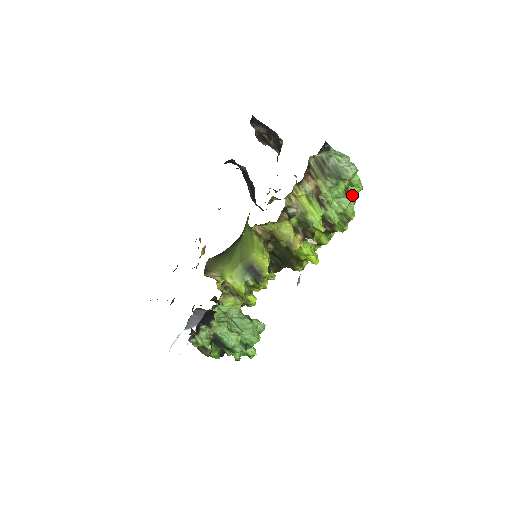
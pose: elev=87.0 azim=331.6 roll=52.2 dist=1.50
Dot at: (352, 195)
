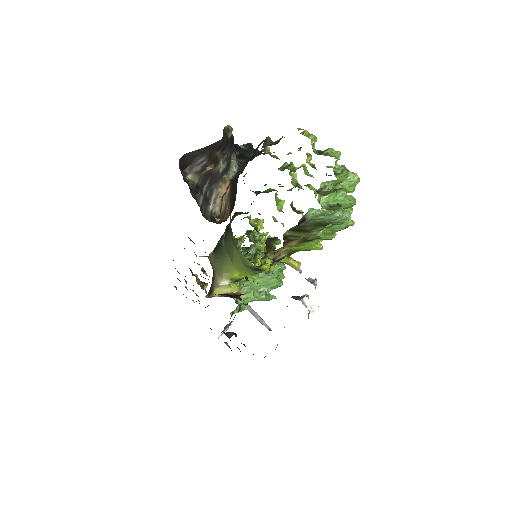
Dot at: occluded
